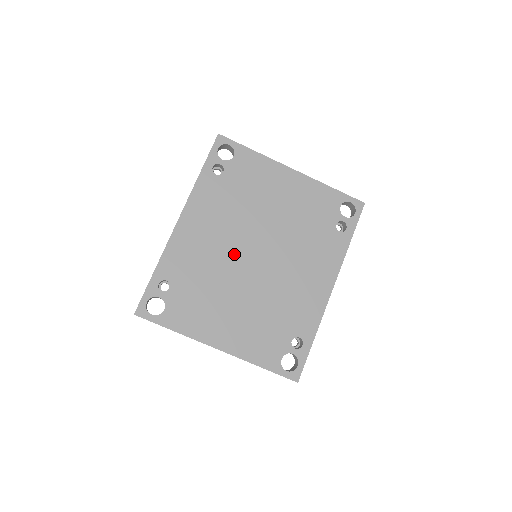
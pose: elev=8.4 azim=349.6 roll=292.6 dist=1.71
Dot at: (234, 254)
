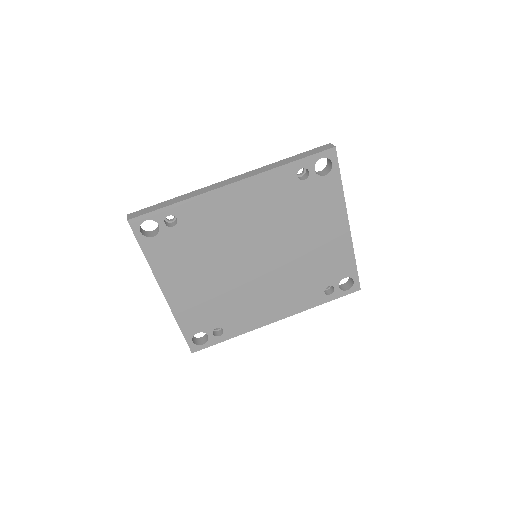
Dot at: (244, 244)
